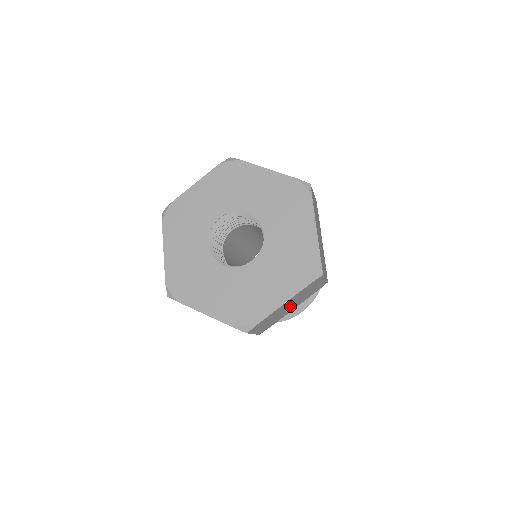
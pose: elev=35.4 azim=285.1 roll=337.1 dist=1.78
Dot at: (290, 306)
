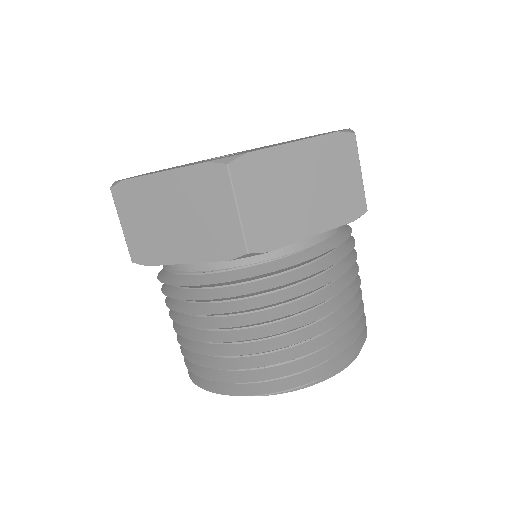
Dot at: (306, 195)
